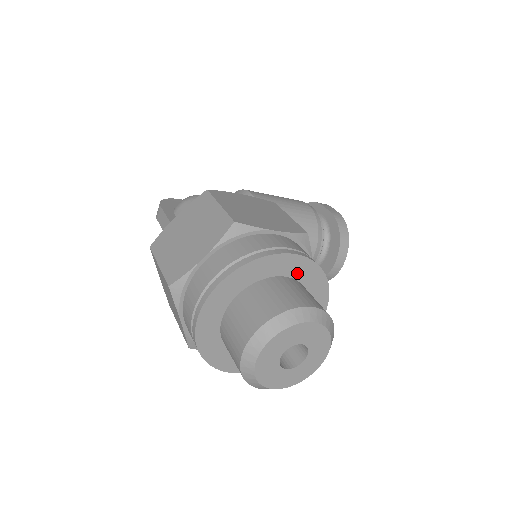
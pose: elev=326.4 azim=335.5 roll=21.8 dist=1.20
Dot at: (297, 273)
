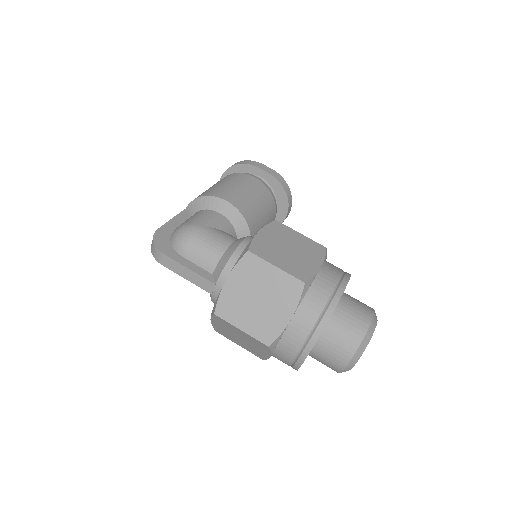
Dot at: occluded
